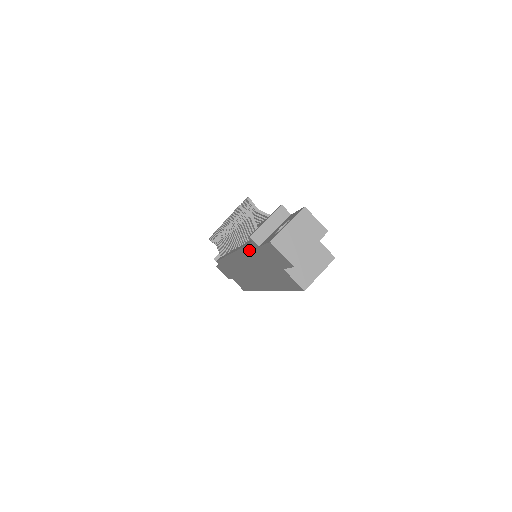
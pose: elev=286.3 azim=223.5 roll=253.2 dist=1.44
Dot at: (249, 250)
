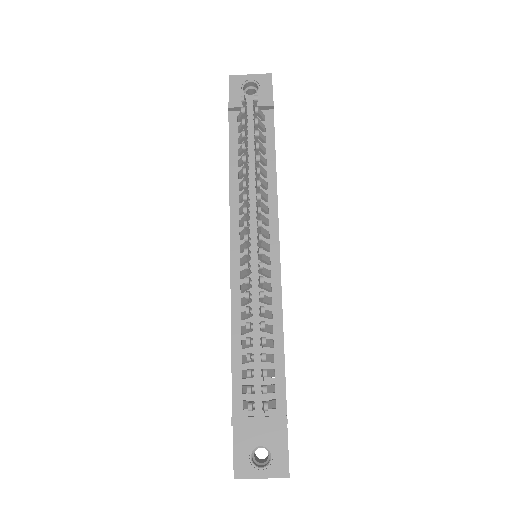
Dot at: (232, 367)
